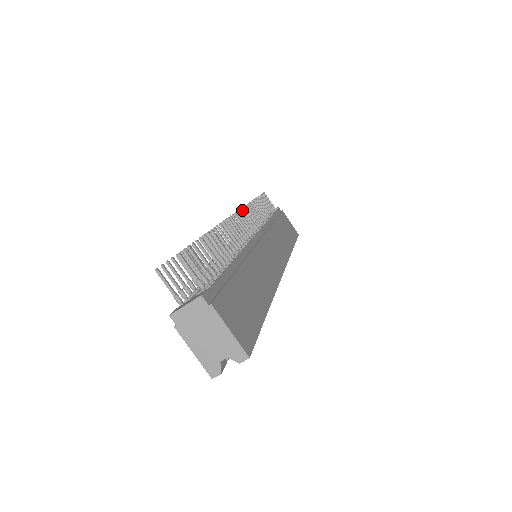
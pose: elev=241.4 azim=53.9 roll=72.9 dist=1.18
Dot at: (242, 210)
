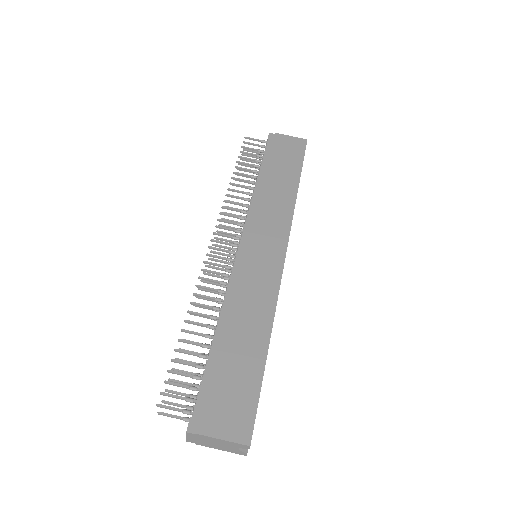
Dot at: (217, 227)
